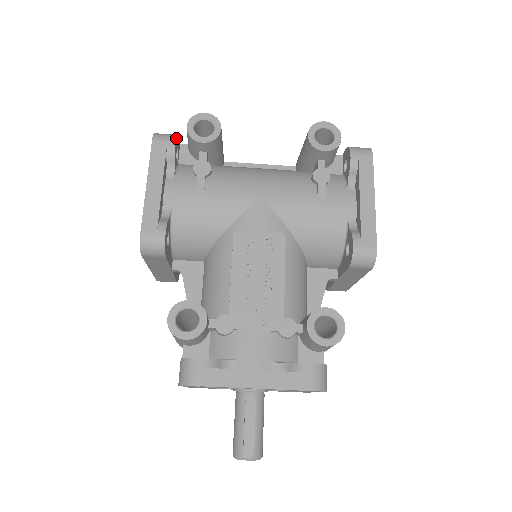
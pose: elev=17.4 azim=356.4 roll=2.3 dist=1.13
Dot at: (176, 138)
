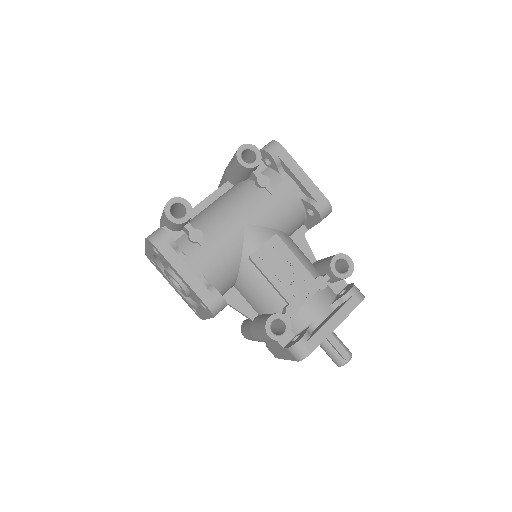
Dot at: (165, 231)
